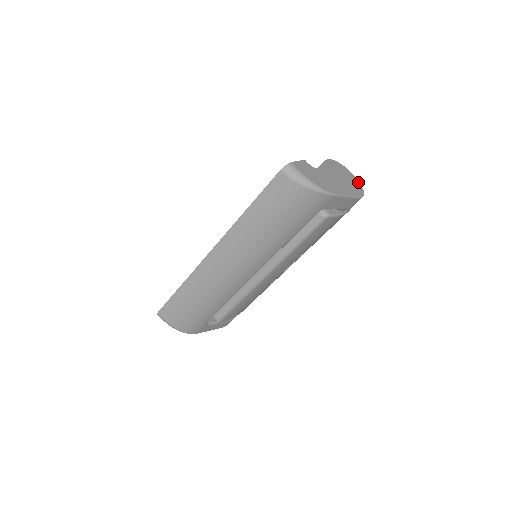
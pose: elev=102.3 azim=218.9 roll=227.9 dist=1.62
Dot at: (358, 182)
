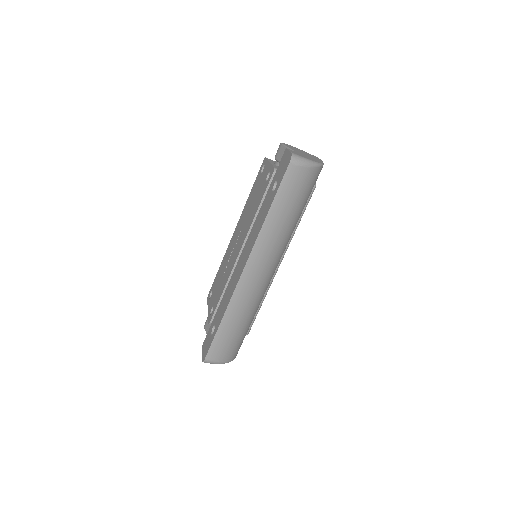
Dot at: occluded
